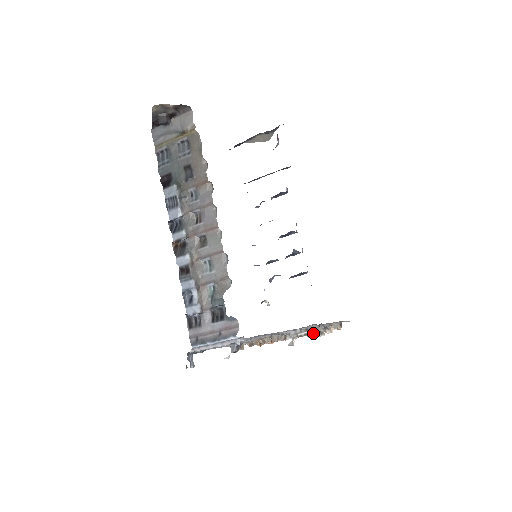
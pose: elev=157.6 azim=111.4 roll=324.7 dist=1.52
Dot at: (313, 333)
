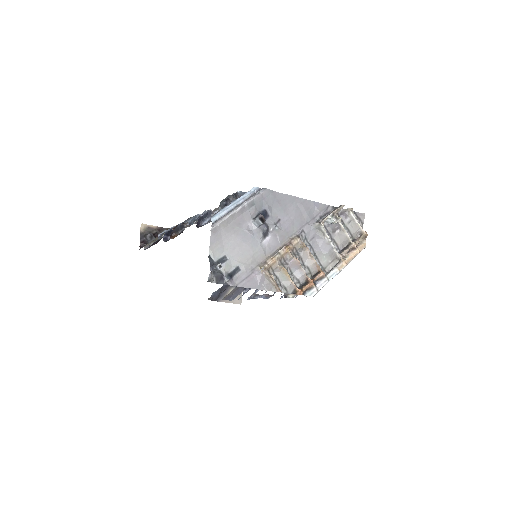
Dot at: (334, 209)
